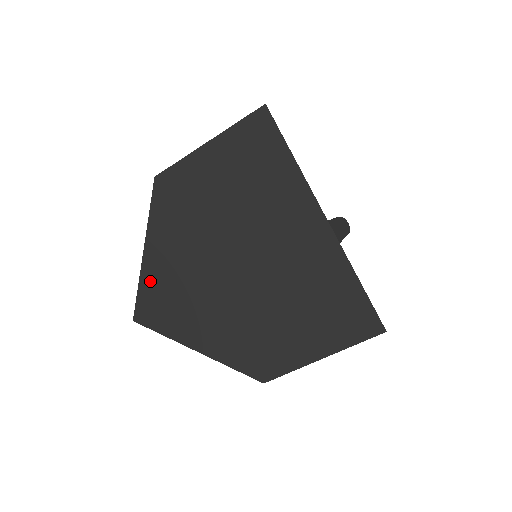
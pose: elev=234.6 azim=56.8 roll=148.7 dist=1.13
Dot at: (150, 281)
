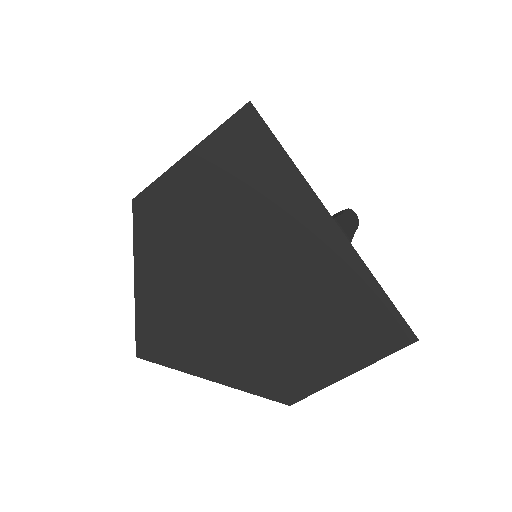
Dot at: (147, 314)
